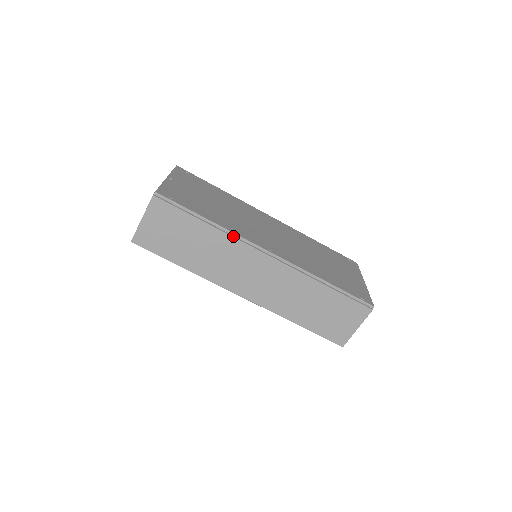
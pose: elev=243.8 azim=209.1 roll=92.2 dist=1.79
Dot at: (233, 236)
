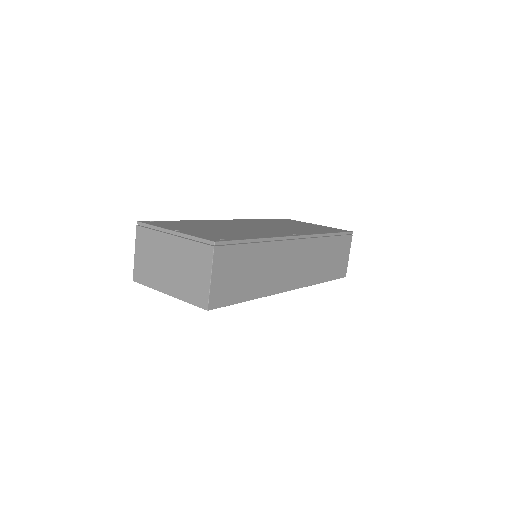
Dot at: (274, 241)
